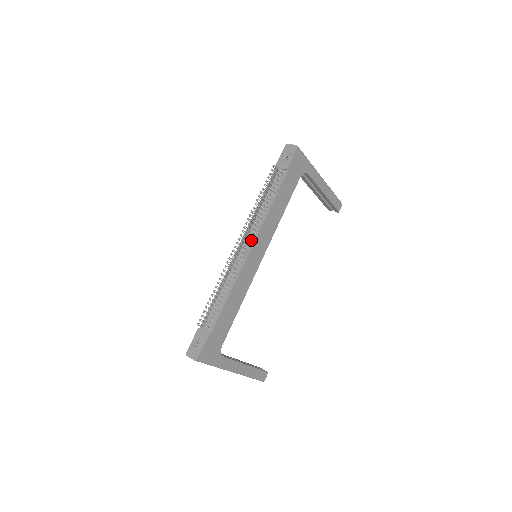
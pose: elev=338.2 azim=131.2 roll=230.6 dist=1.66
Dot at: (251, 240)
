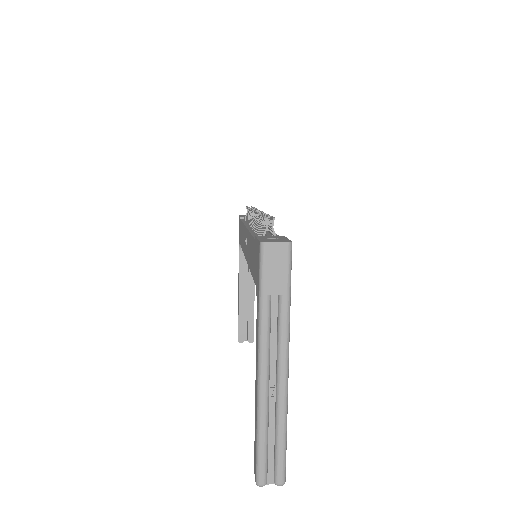
Dot at: occluded
